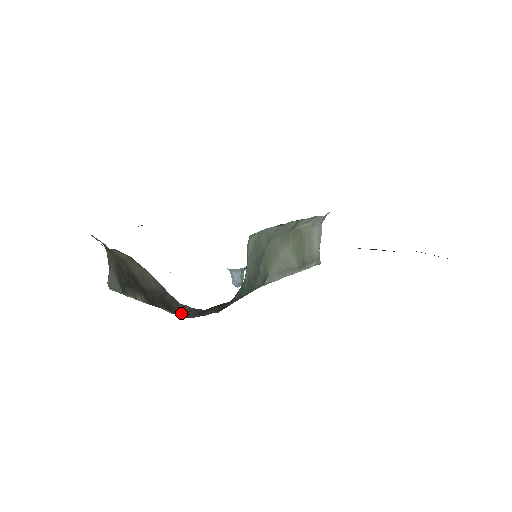
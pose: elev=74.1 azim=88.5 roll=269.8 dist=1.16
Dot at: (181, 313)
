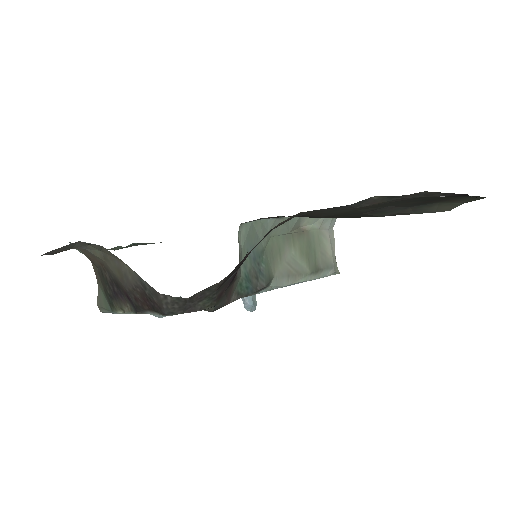
Dot at: (164, 308)
